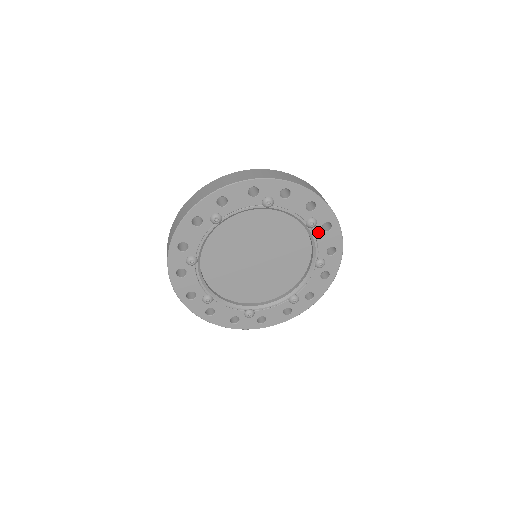
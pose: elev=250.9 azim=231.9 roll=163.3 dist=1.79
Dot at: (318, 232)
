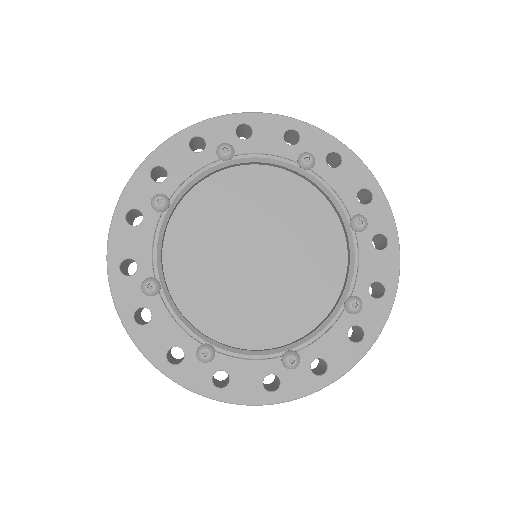
Dot at: (364, 245)
